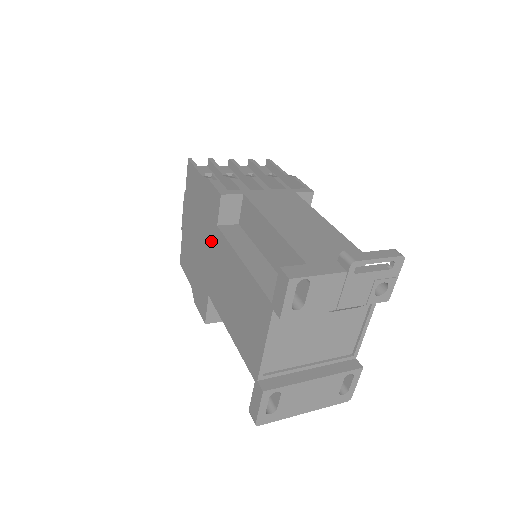
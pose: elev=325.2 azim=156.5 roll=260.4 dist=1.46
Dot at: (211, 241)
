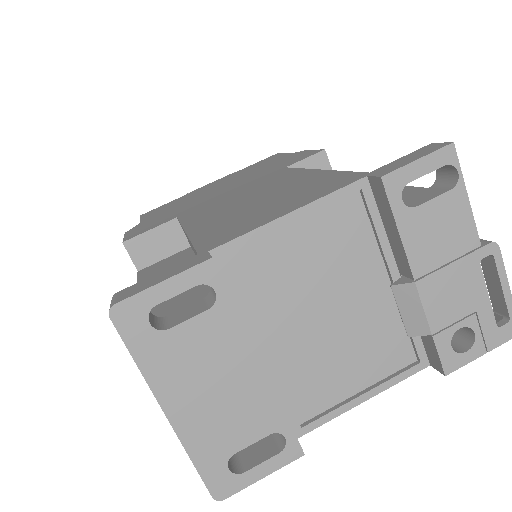
Dot at: (253, 180)
